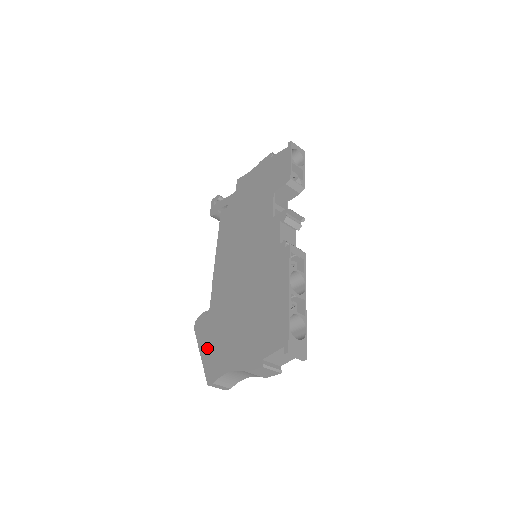
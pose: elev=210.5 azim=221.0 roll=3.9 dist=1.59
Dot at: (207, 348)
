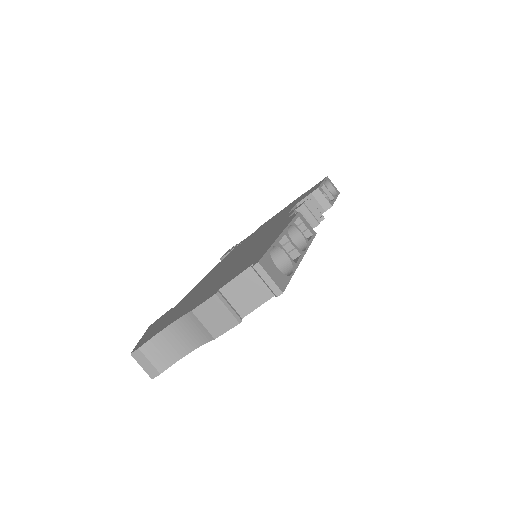
Dot at: (153, 328)
